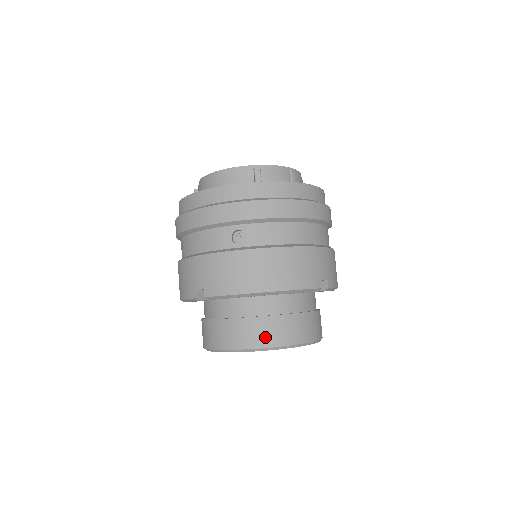
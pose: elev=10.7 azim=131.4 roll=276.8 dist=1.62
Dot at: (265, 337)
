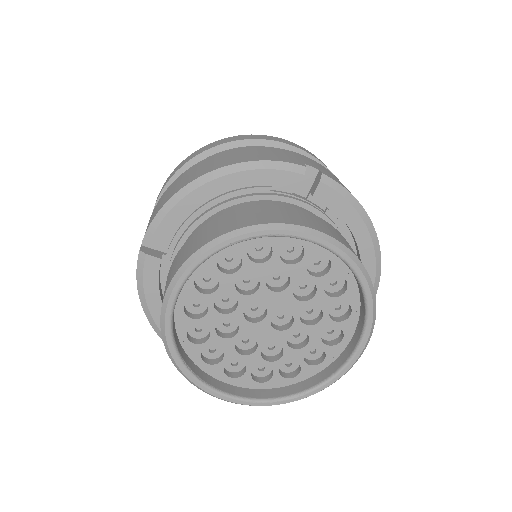
Dot at: (222, 228)
